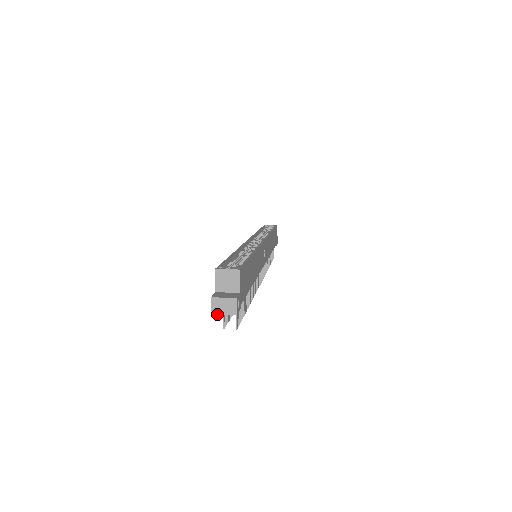
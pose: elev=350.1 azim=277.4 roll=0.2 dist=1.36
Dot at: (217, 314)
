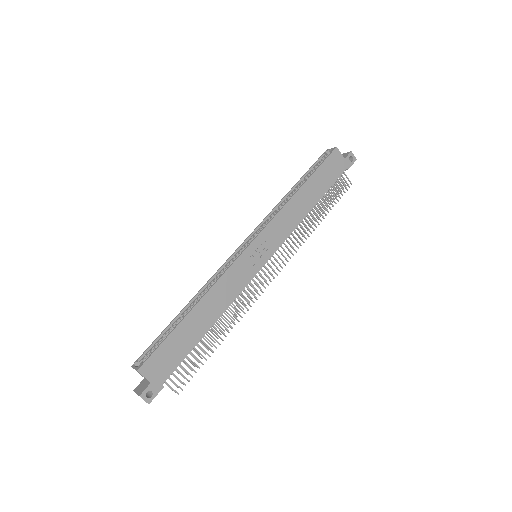
Dot at: occluded
